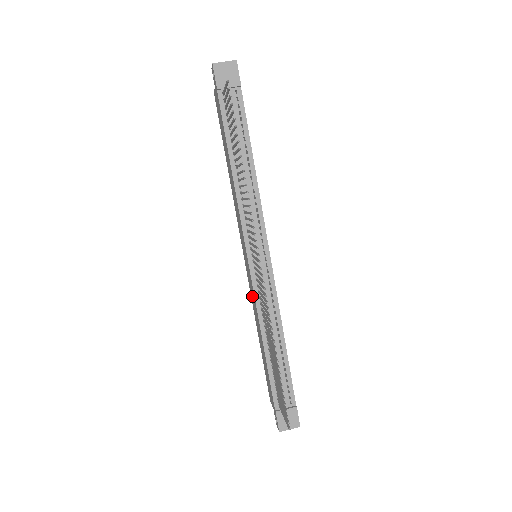
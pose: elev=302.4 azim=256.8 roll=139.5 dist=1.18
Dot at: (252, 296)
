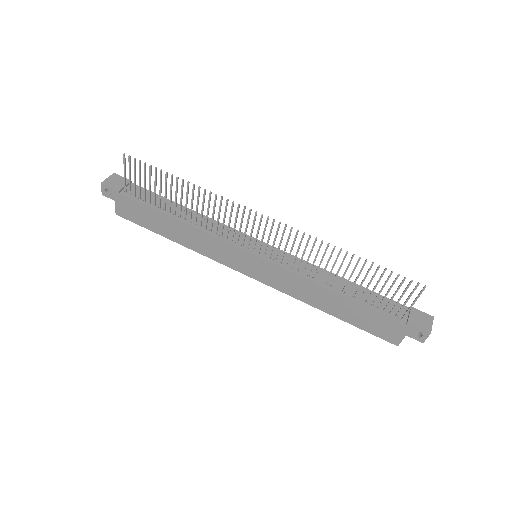
Dot at: (287, 284)
